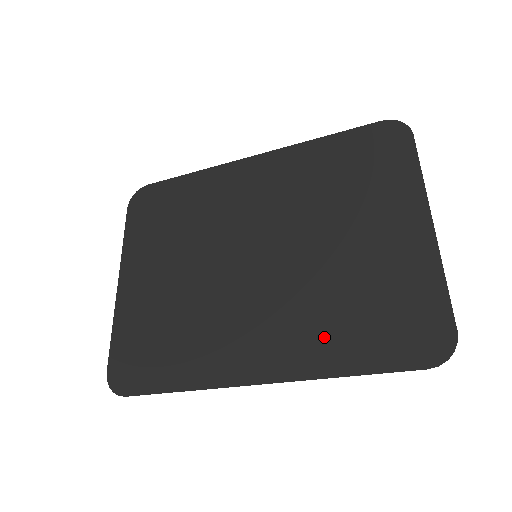
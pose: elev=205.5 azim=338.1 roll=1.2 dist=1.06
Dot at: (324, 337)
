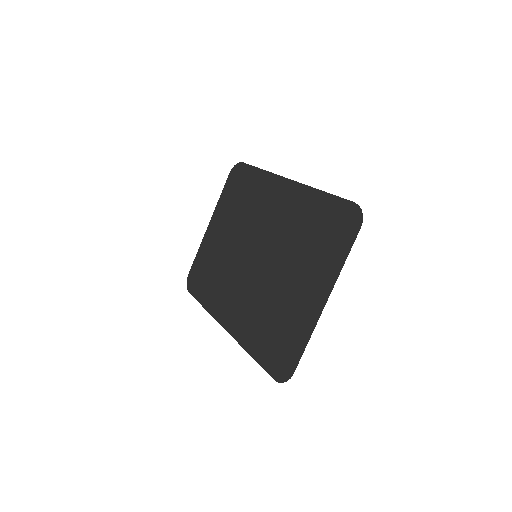
Dot at: (253, 328)
